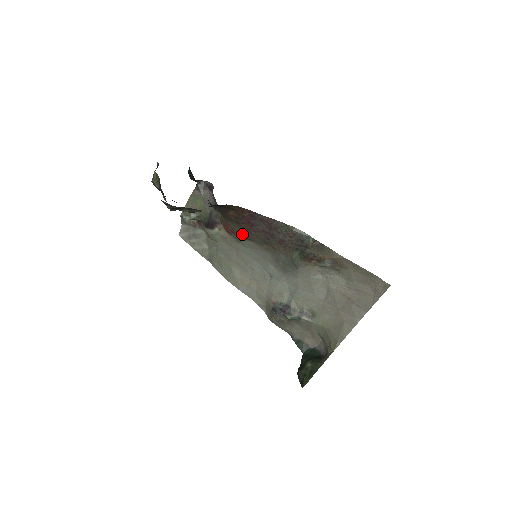
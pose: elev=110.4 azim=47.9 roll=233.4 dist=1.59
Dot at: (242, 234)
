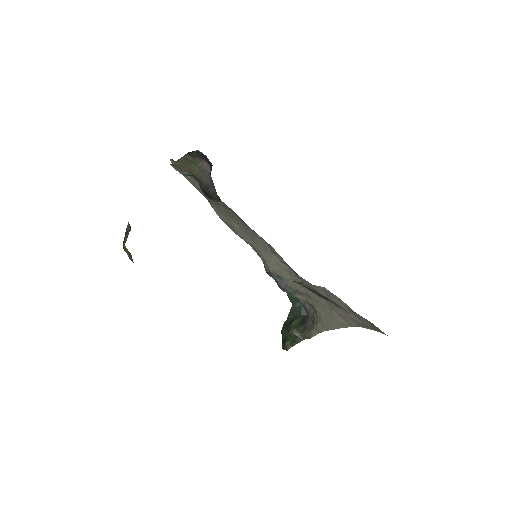
Dot at: occluded
